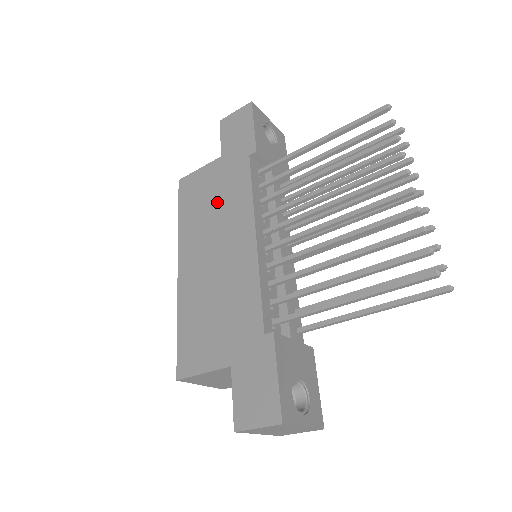
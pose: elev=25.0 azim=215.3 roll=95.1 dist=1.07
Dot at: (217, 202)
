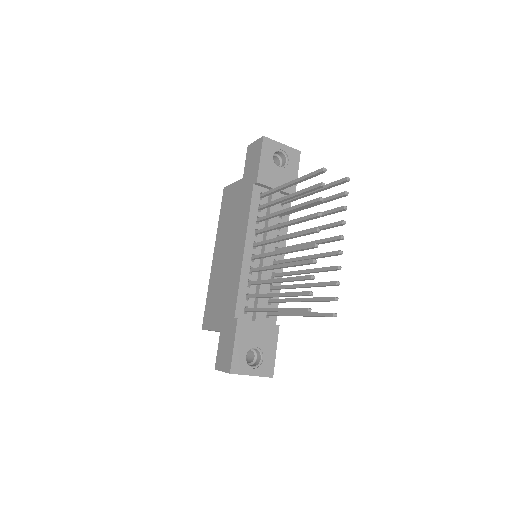
Dot at: (235, 215)
